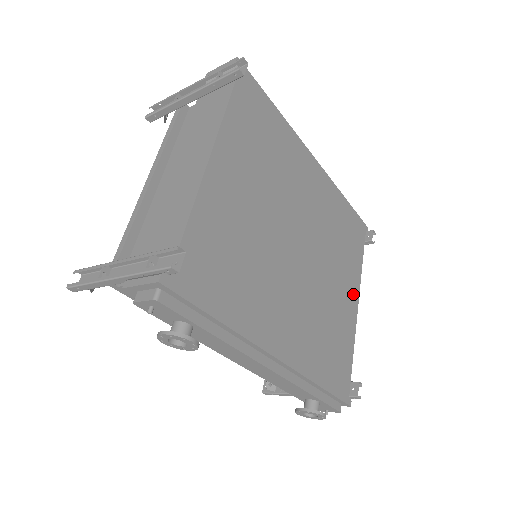
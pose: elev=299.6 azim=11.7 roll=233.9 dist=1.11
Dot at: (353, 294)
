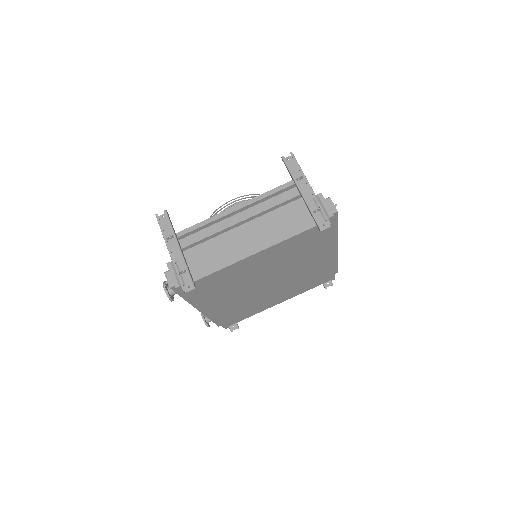
Dot at: (282, 299)
